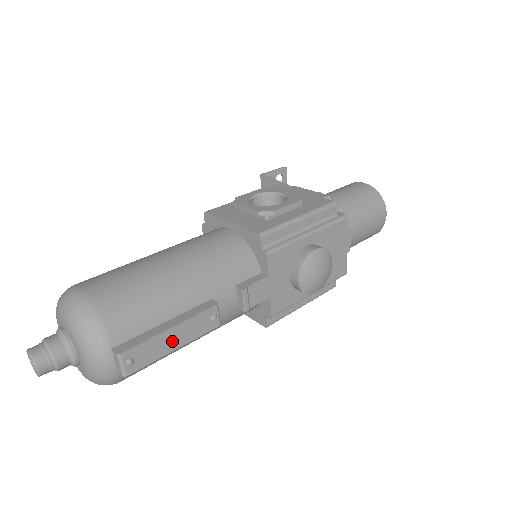
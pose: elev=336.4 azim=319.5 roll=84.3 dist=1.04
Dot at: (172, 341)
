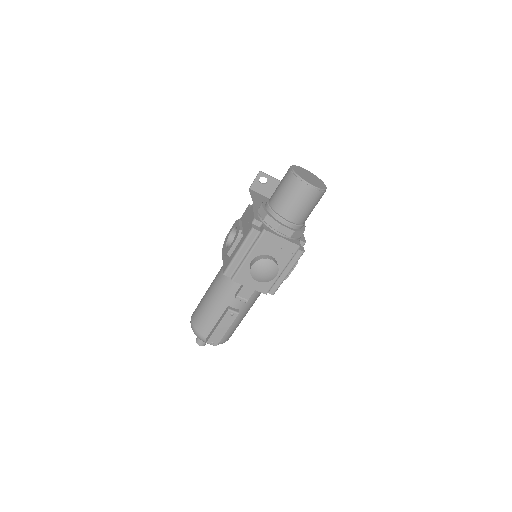
Dot at: (222, 330)
